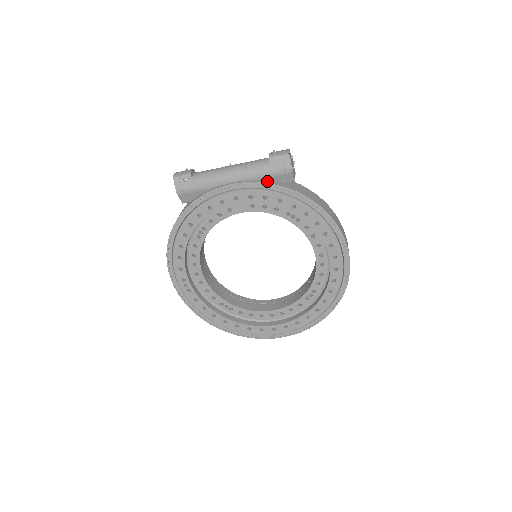
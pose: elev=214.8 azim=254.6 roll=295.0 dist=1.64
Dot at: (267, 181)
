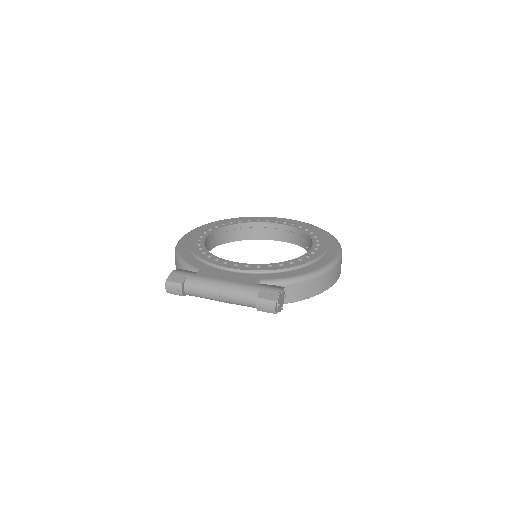
Dot at: occluded
